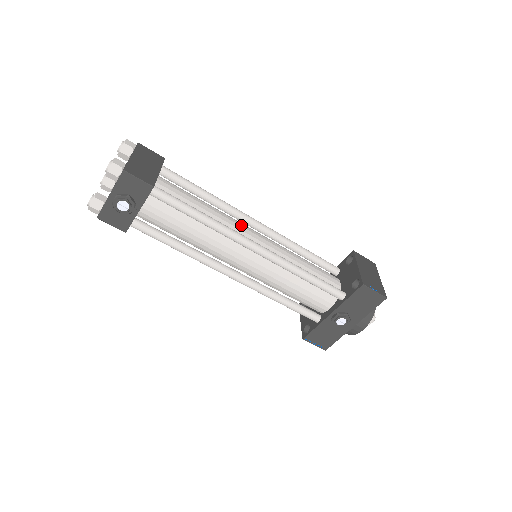
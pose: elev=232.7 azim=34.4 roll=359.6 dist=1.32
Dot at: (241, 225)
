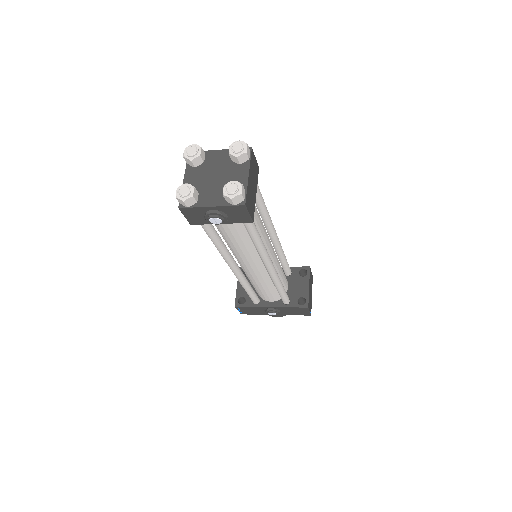
Dot at: (269, 240)
